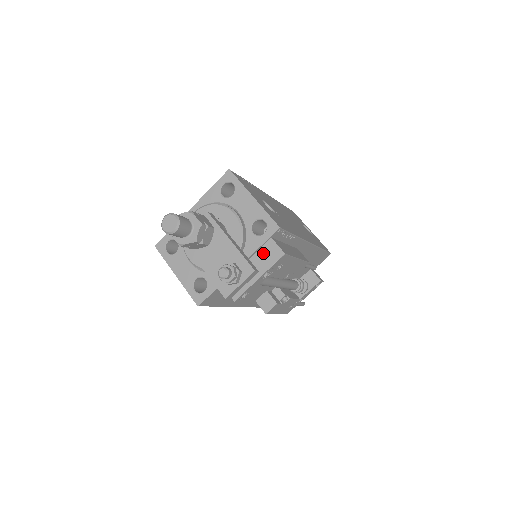
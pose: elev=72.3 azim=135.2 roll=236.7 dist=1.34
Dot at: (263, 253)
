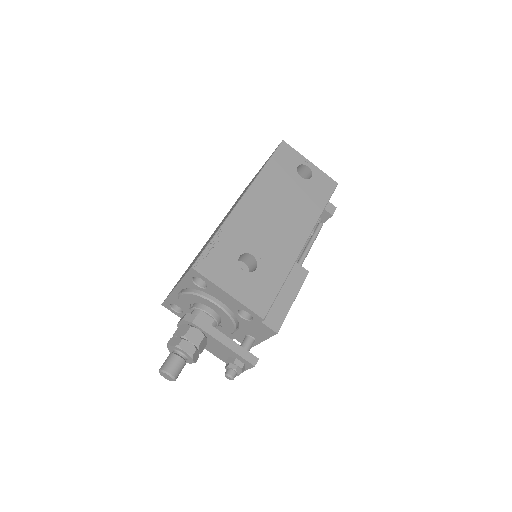
Dot at: (258, 329)
